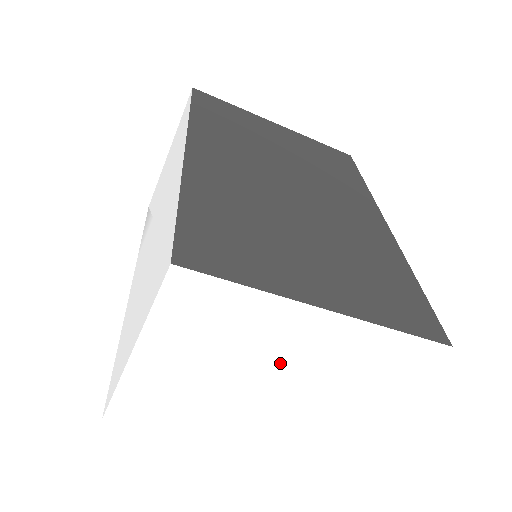
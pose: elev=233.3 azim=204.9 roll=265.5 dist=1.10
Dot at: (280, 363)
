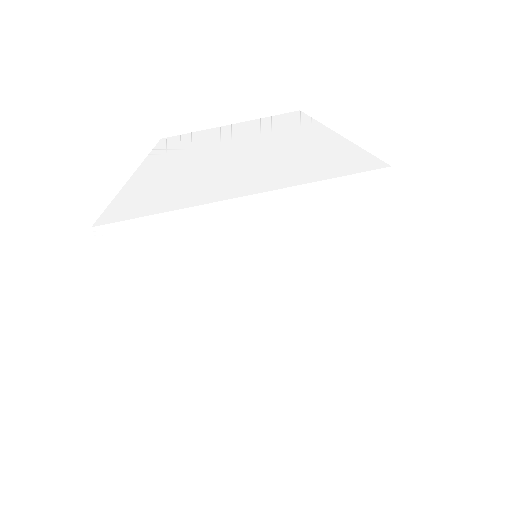
Dot at: (310, 338)
